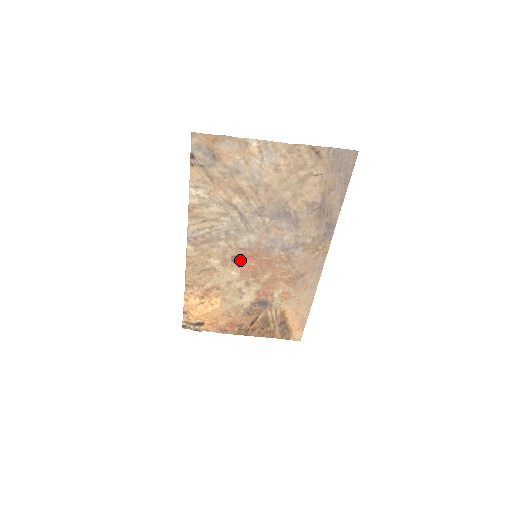
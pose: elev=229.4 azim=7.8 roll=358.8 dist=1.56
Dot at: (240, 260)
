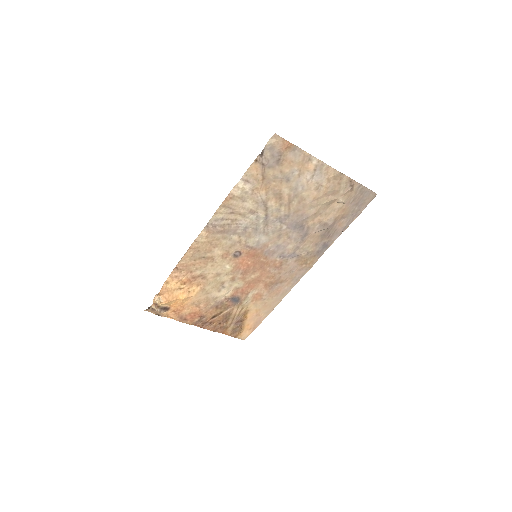
Dot at: (241, 256)
